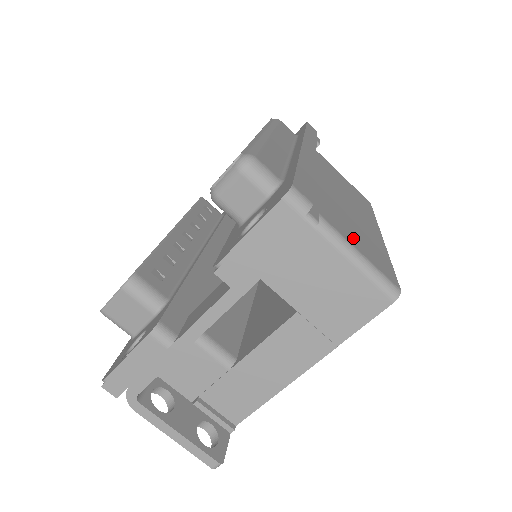
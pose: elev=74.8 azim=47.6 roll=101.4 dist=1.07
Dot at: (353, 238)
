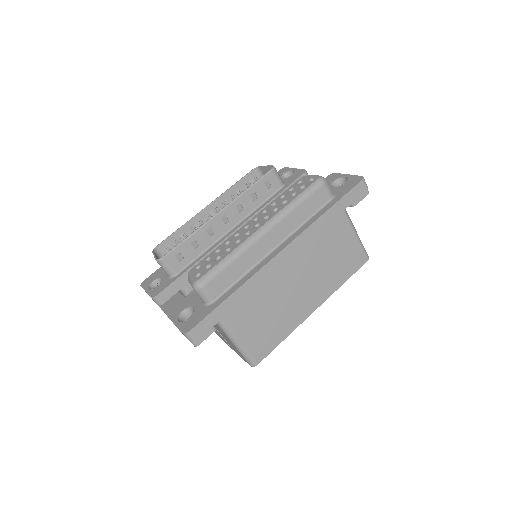
Dot at: (249, 333)
